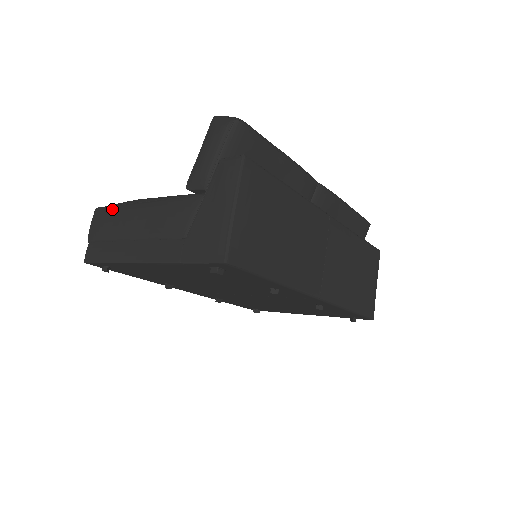
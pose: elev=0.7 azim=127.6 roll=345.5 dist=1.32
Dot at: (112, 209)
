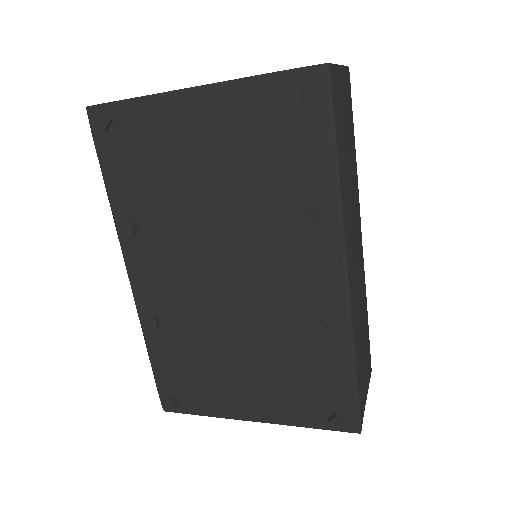
Dot at: occluded
